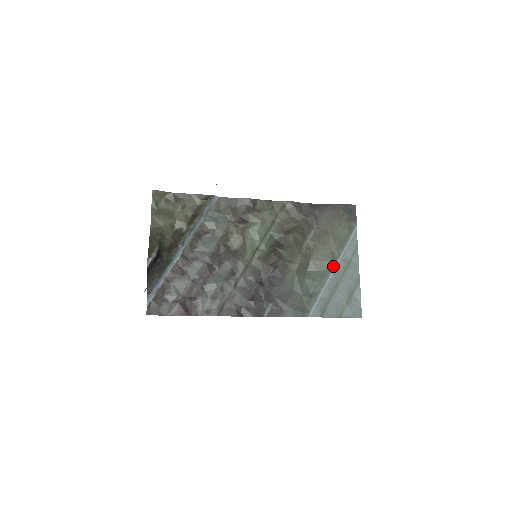
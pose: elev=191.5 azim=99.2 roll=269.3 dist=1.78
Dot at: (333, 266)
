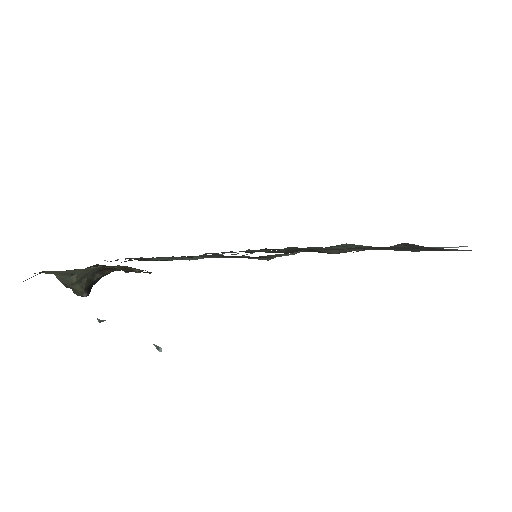
Dot at: occluded
